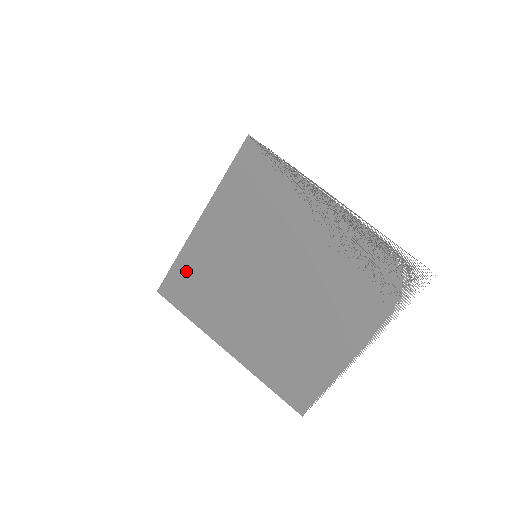
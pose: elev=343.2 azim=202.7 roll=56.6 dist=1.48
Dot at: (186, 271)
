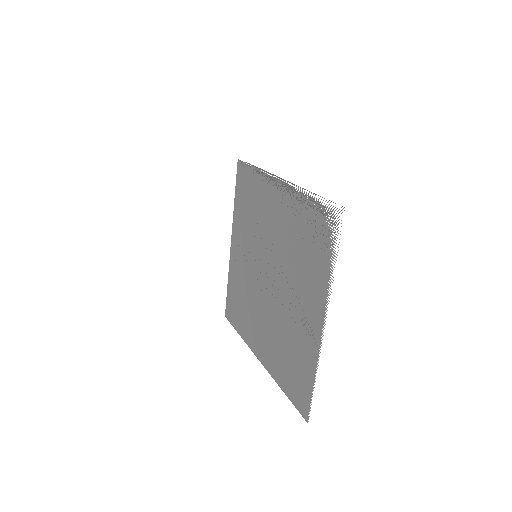
Dot at: (232, 290)
